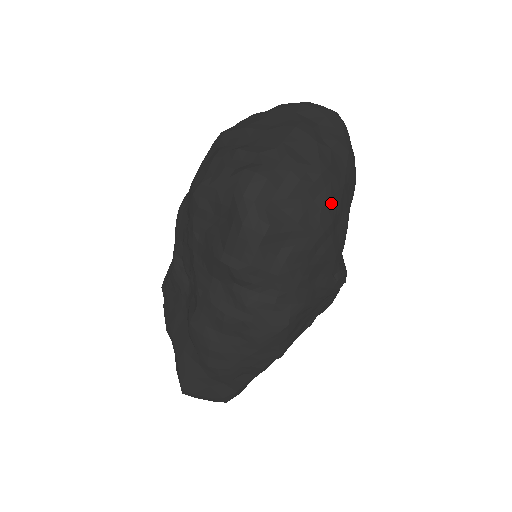
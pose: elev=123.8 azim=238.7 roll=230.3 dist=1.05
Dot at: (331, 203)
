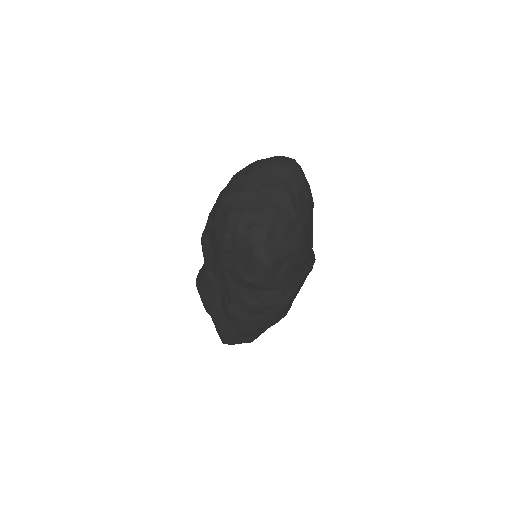
Dot at: (304, 230)
